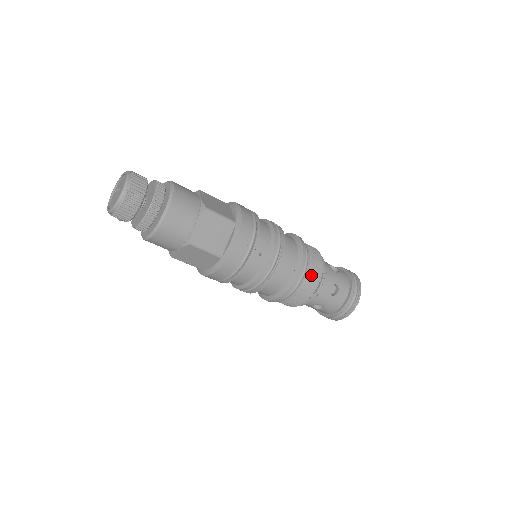
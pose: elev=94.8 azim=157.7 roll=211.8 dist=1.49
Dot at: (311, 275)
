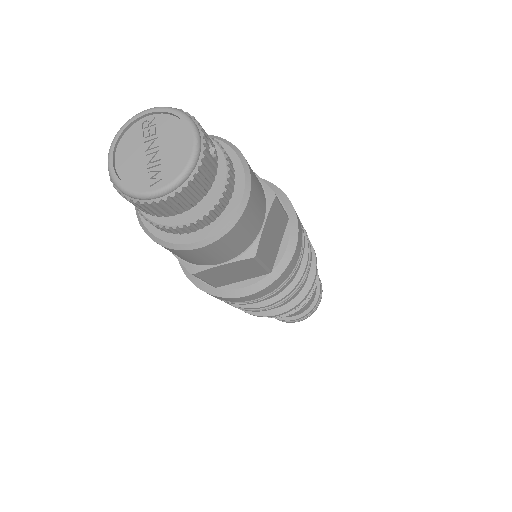
Dot at: occluded
